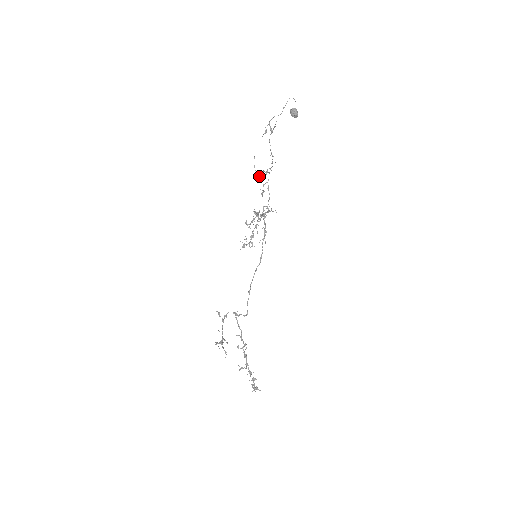
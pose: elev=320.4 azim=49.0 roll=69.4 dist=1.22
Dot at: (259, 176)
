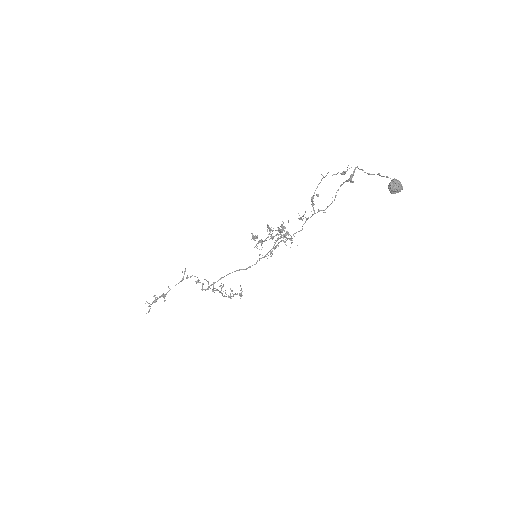
Dot at: (312, 200)
